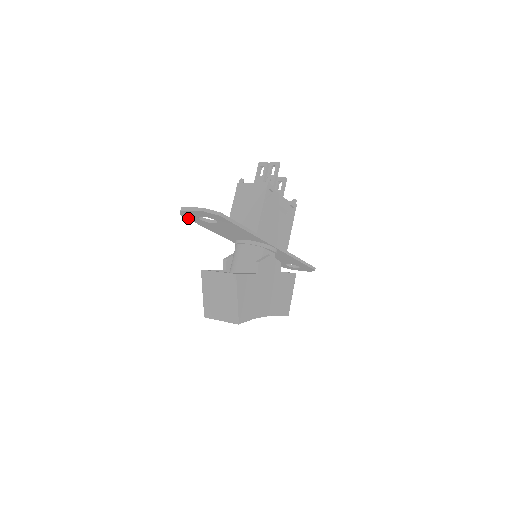
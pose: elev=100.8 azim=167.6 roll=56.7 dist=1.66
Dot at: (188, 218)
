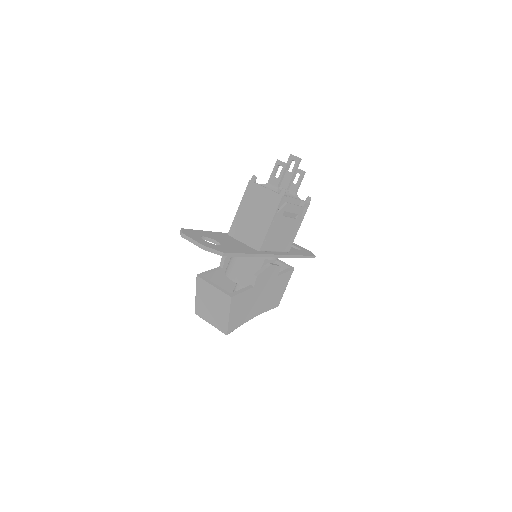
Dot at: occluded
